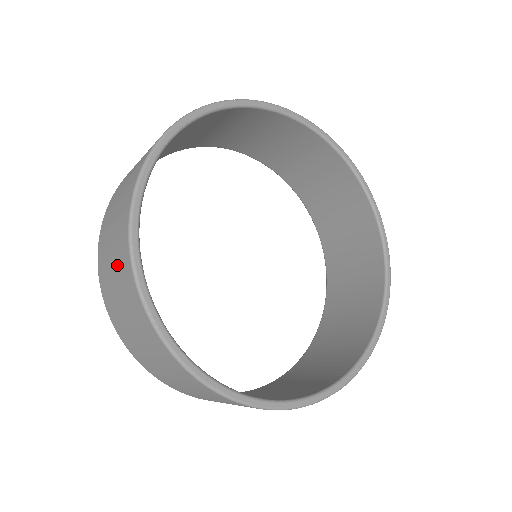
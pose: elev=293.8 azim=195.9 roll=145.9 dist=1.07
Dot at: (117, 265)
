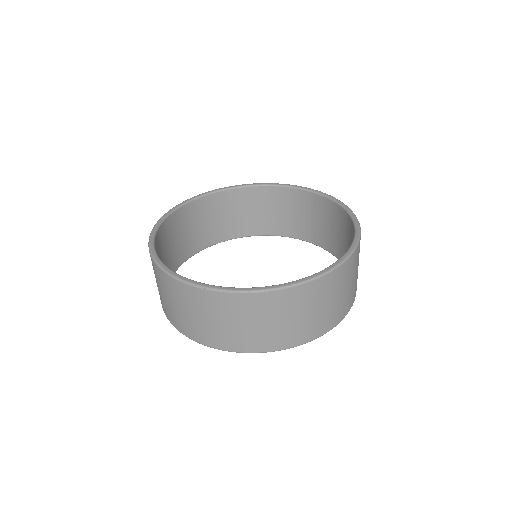
Dot at: occluded
